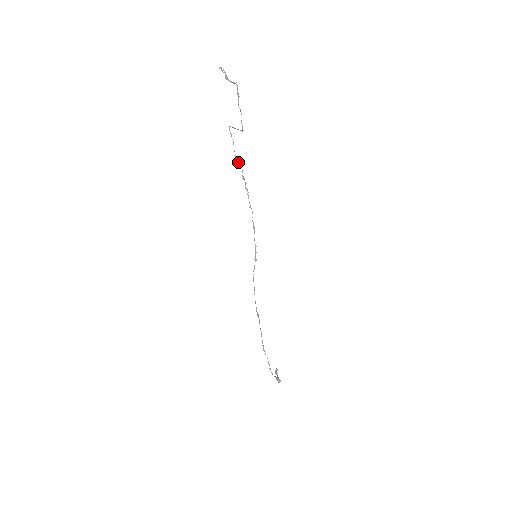
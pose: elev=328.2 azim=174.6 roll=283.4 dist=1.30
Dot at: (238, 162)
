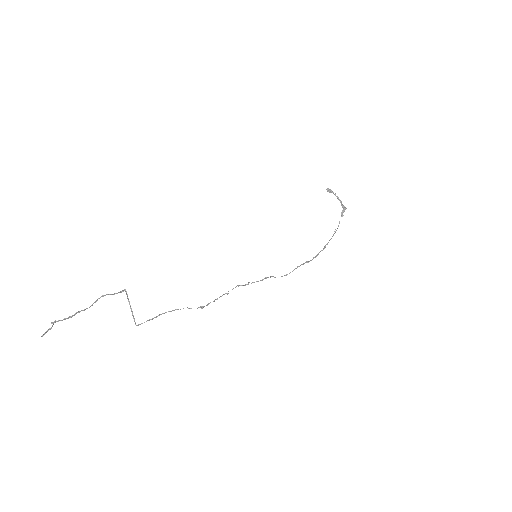
Dot at: occluded
